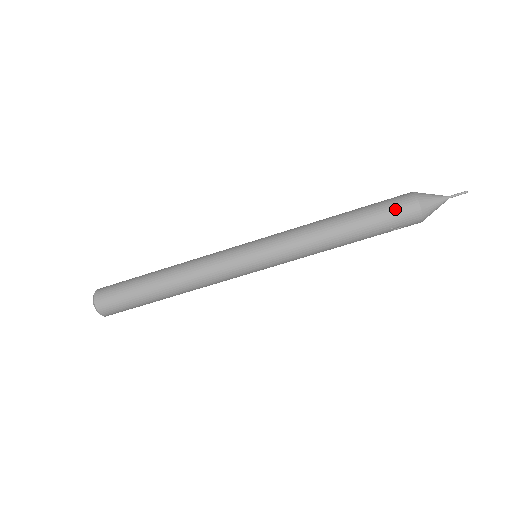
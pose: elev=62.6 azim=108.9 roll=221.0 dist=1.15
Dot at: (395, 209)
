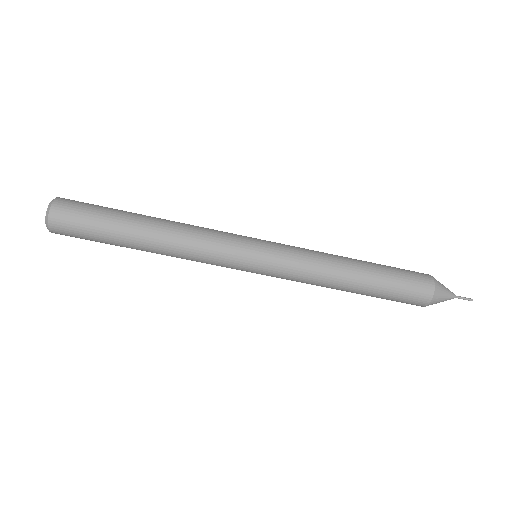
Dot at: (410, 293)
